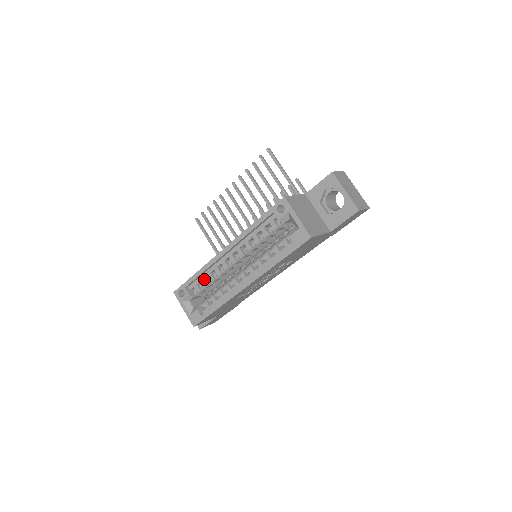
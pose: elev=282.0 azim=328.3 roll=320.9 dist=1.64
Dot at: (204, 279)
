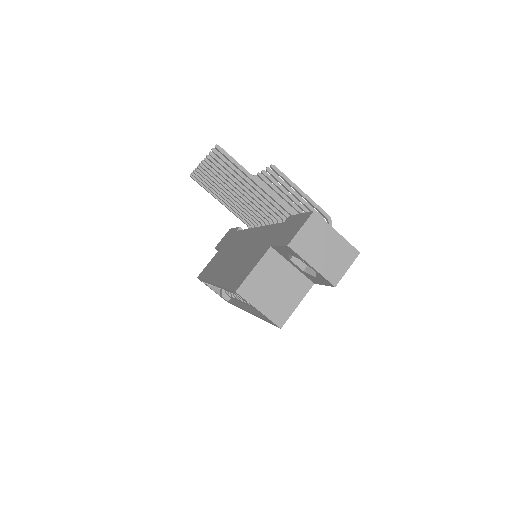
Dot at: occluded
